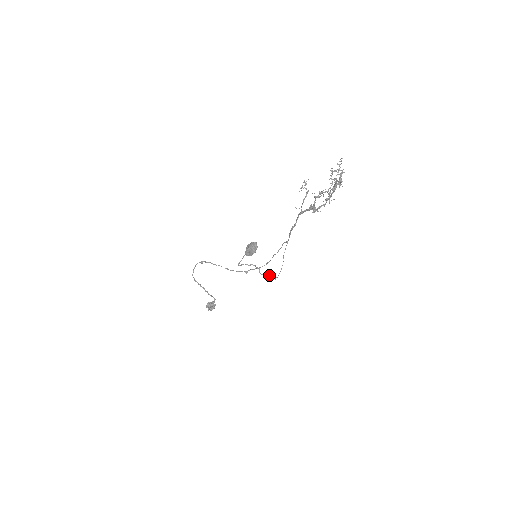
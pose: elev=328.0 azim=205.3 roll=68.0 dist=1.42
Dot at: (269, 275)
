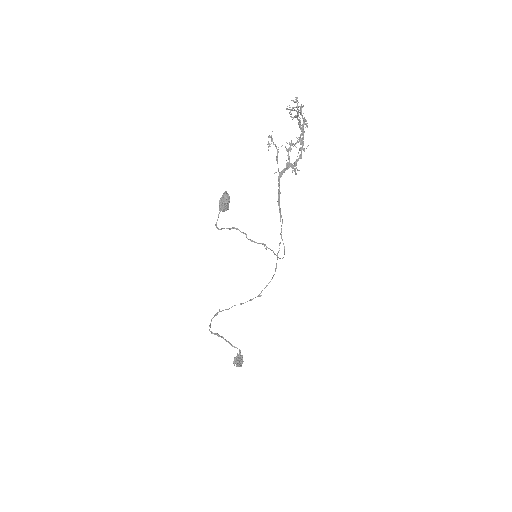
Dot at: (262, 243)
